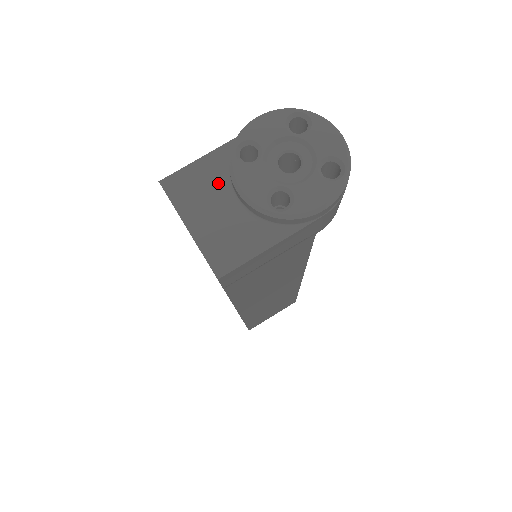
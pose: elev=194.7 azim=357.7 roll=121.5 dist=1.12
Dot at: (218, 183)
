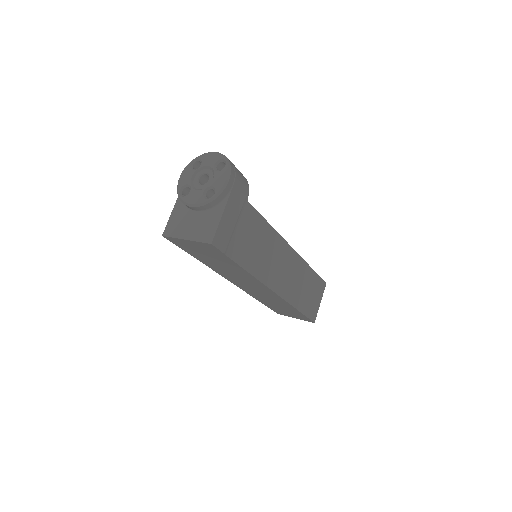
Dot at: (185, 214)
